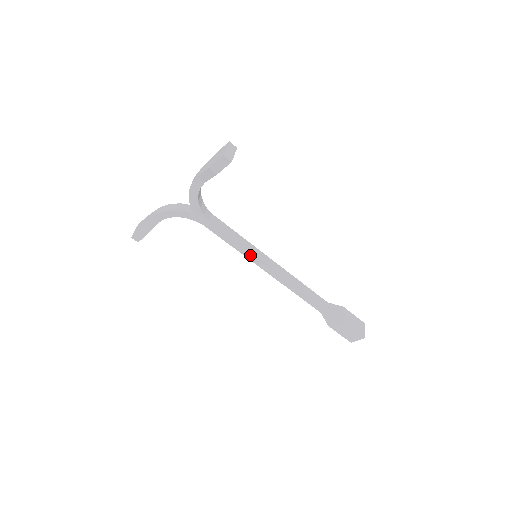
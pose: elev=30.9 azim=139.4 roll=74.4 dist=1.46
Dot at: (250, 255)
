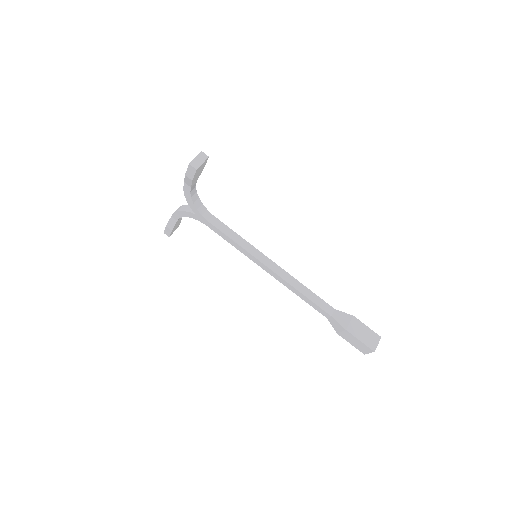
Dot at: (248, 255)
